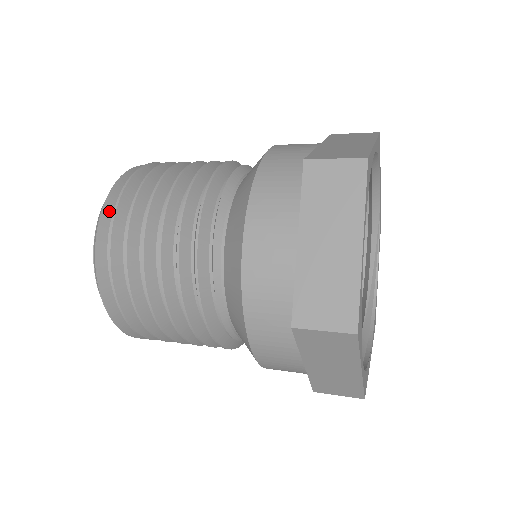
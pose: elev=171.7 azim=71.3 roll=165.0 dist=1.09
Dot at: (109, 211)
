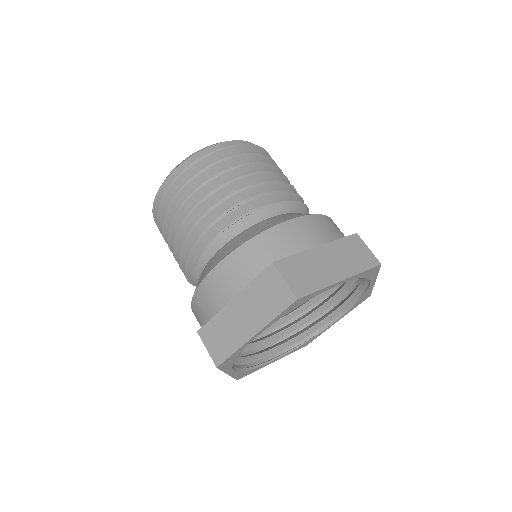
Dot at: occluded
